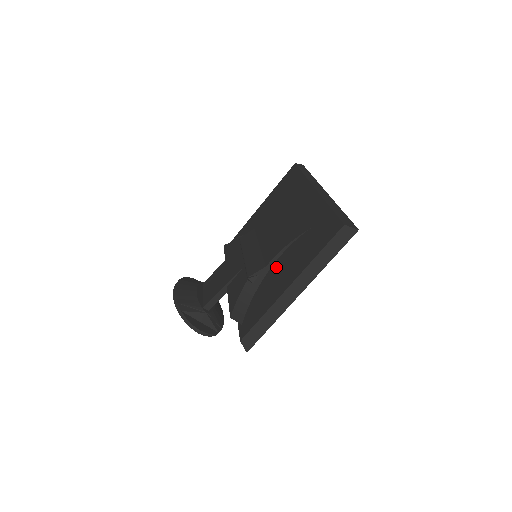
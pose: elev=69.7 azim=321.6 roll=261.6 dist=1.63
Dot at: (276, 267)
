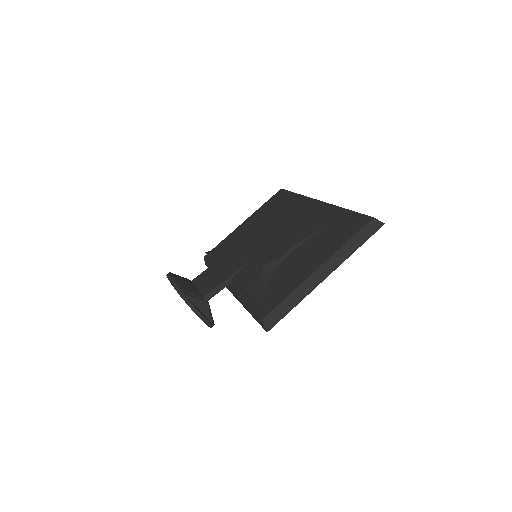
Dot at: (292, 258)
